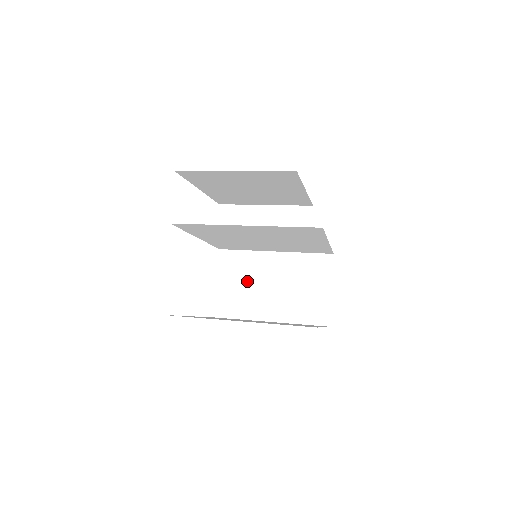
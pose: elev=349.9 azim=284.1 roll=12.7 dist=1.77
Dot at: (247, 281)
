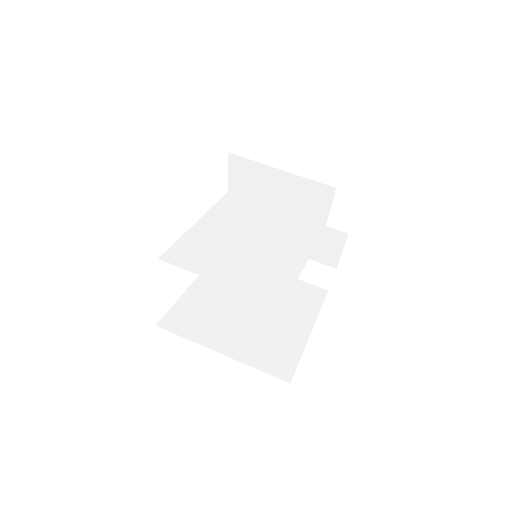
Dot at: occluded
